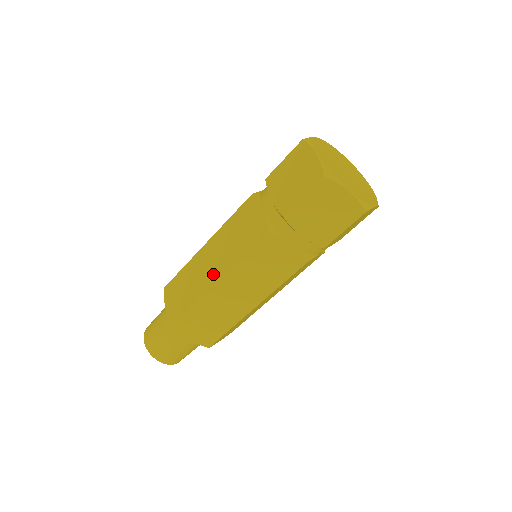
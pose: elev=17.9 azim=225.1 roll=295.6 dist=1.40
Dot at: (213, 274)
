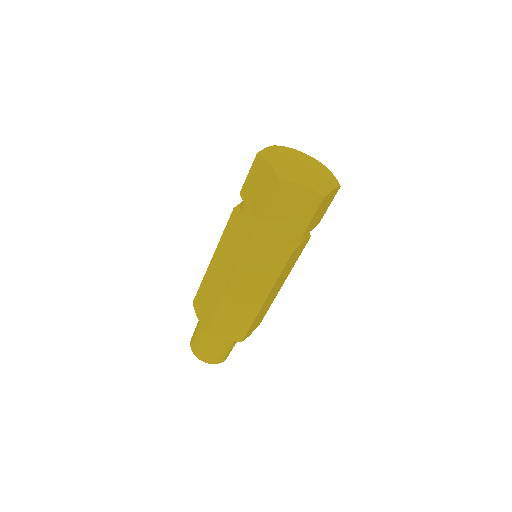
Dot at: (223, 282)
